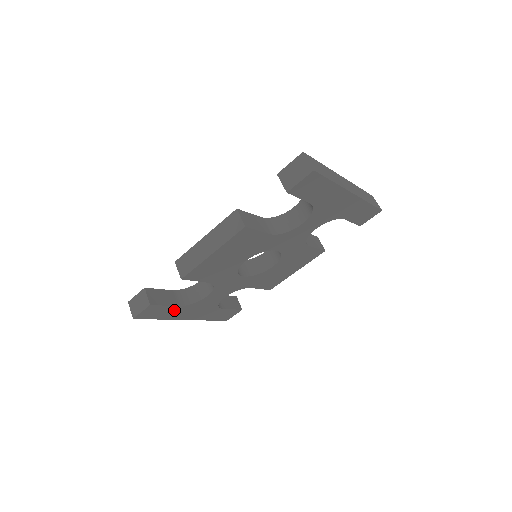
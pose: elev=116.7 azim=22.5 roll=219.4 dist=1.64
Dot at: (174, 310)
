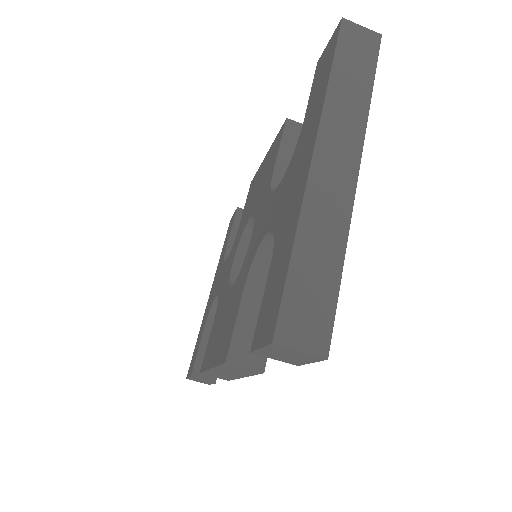
Dot at: occluded
